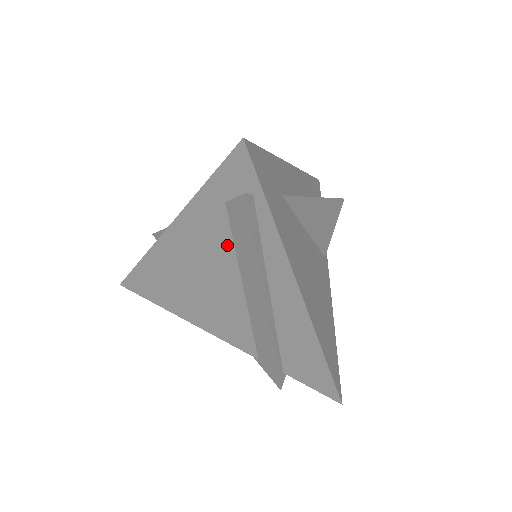
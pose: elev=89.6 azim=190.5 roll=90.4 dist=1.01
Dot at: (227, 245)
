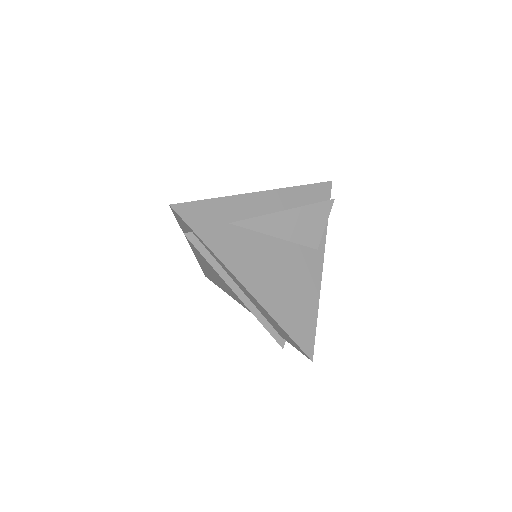
Dot at: occluded
